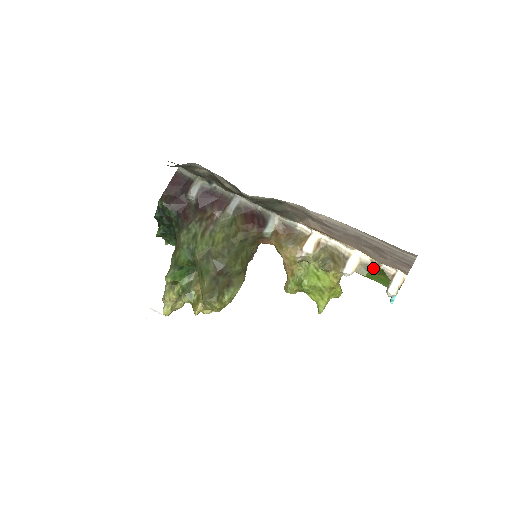
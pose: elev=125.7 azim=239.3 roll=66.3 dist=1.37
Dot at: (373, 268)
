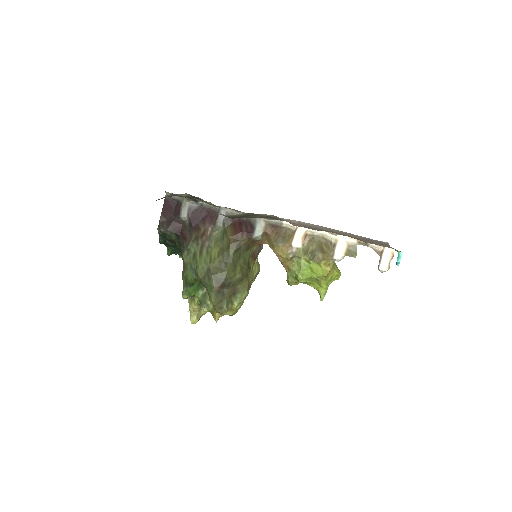
Dot at: occluded
